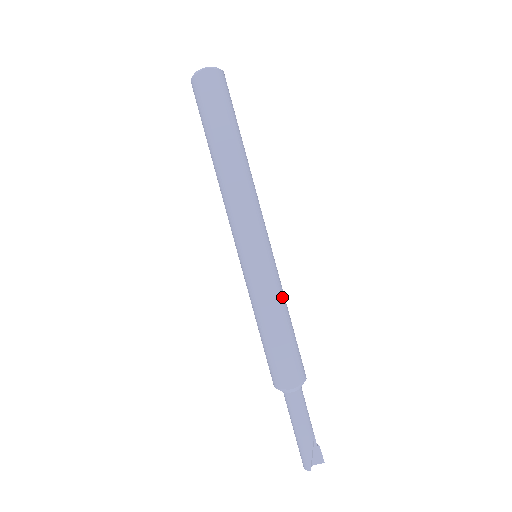
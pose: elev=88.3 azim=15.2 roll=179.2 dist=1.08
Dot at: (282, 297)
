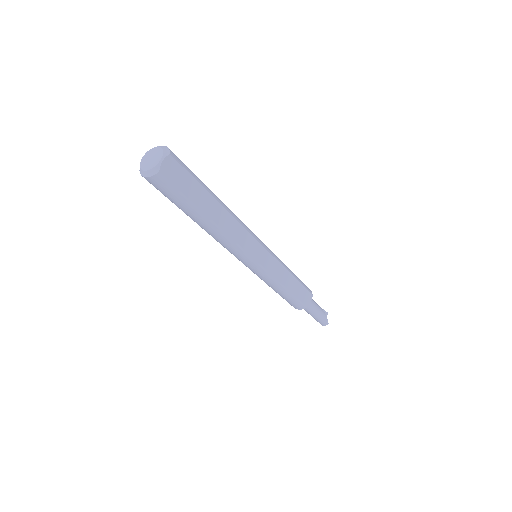
Dot at: (284, 264)
